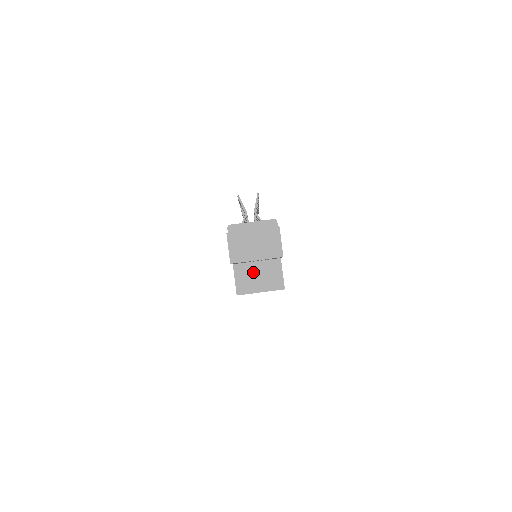
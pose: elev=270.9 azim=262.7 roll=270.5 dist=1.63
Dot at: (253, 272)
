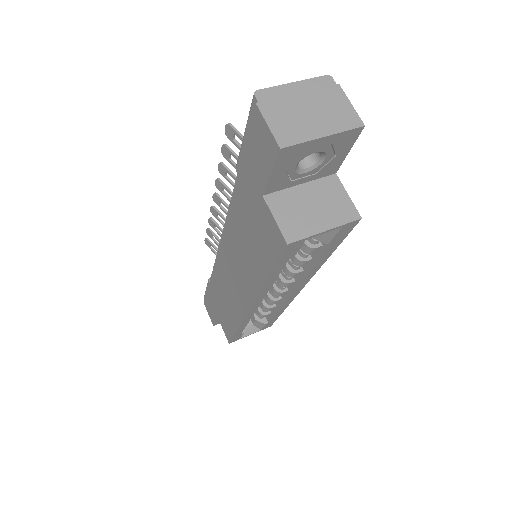
Dot at: (301, 202)
